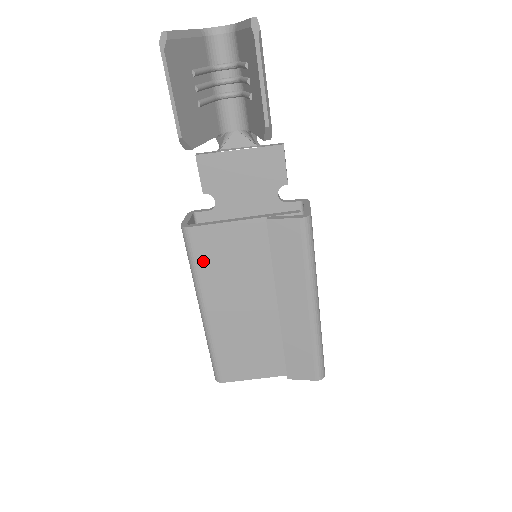
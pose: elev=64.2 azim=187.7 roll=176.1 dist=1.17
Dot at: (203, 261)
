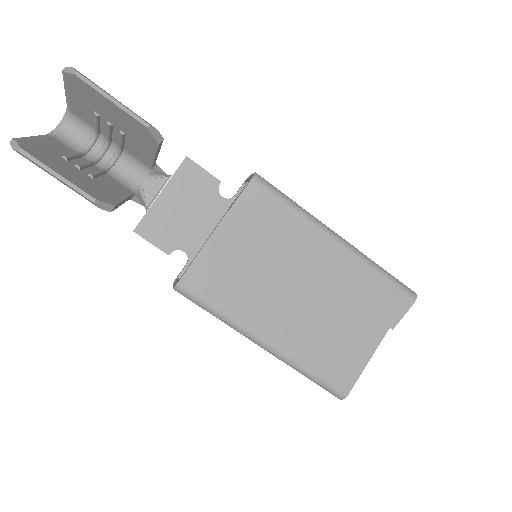
Dot at: (219, 298)
